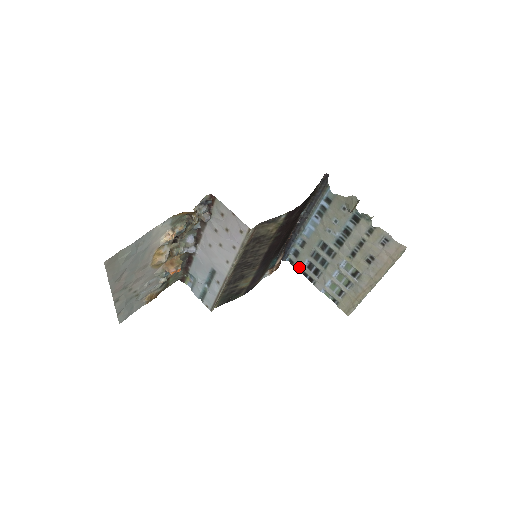
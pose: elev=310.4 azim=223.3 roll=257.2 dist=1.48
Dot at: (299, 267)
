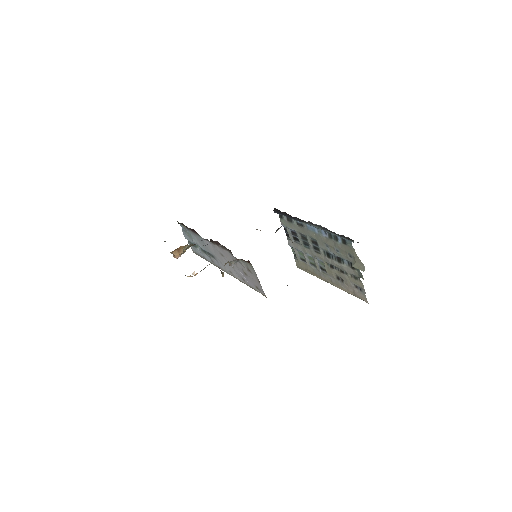
Dot at: (285, 225)
